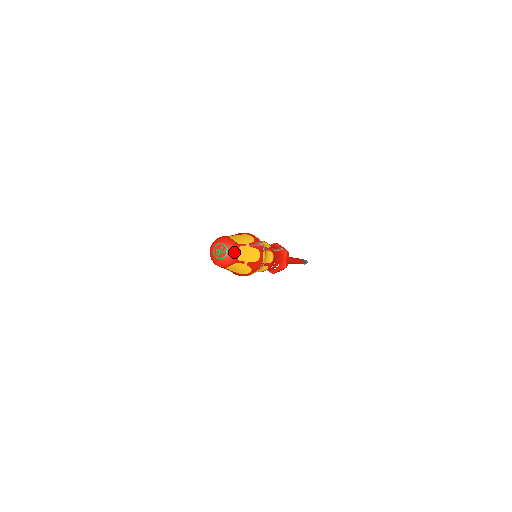
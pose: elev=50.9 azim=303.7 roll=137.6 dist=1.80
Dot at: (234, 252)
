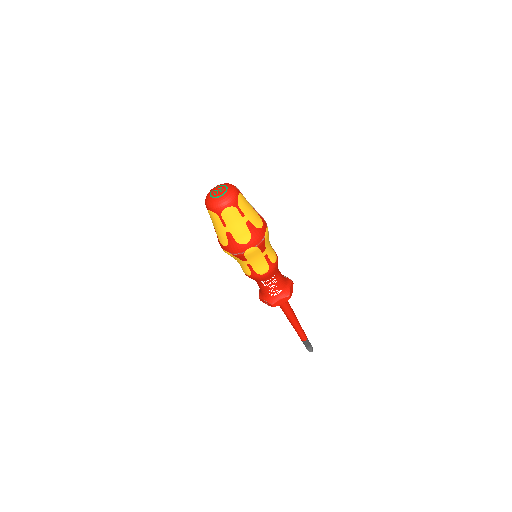
Dot at: (234, 192)
